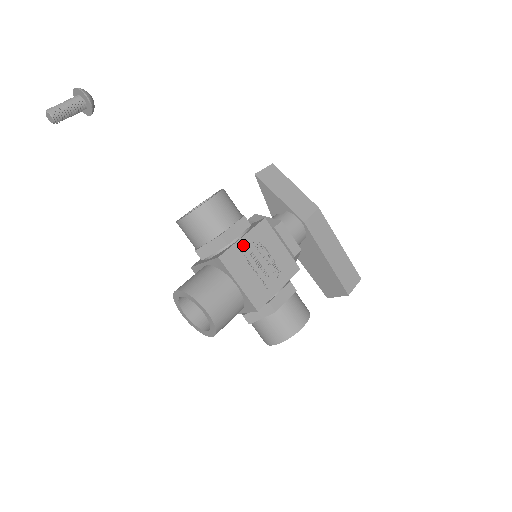
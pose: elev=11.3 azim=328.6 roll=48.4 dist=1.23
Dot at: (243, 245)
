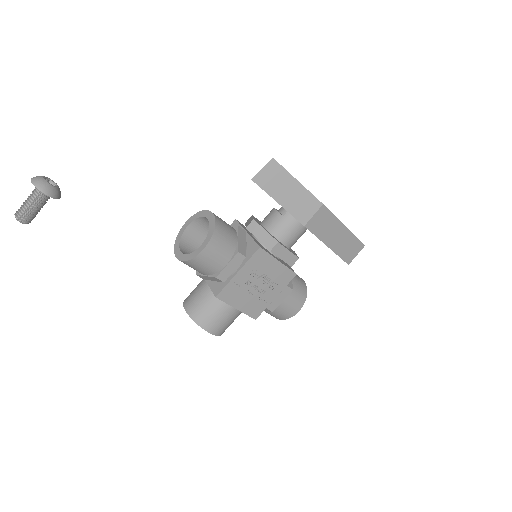
Dot at: (239, 279)
